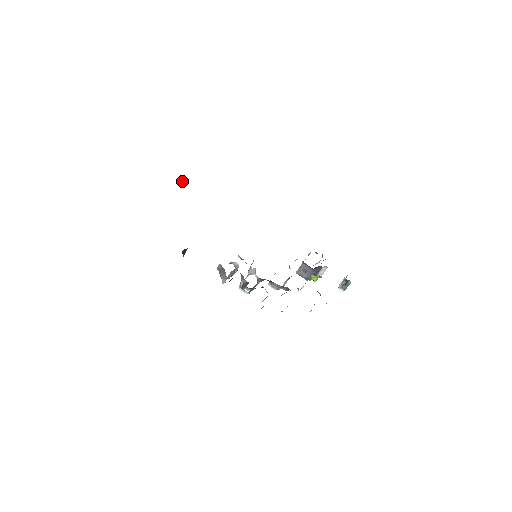
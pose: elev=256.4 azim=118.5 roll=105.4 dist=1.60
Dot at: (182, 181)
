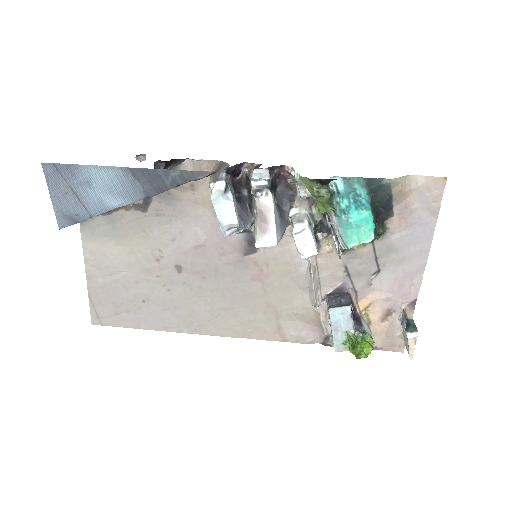
Dot at: occluded
